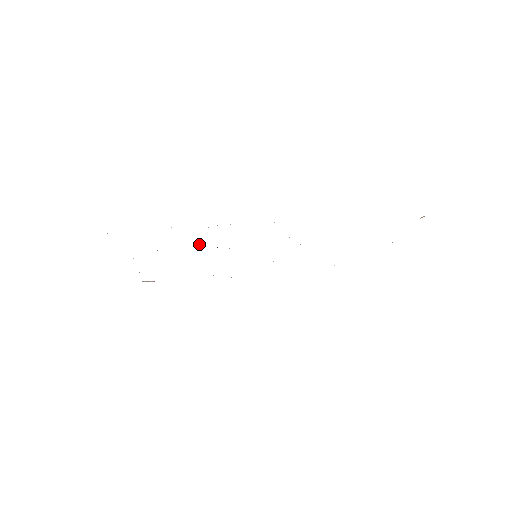
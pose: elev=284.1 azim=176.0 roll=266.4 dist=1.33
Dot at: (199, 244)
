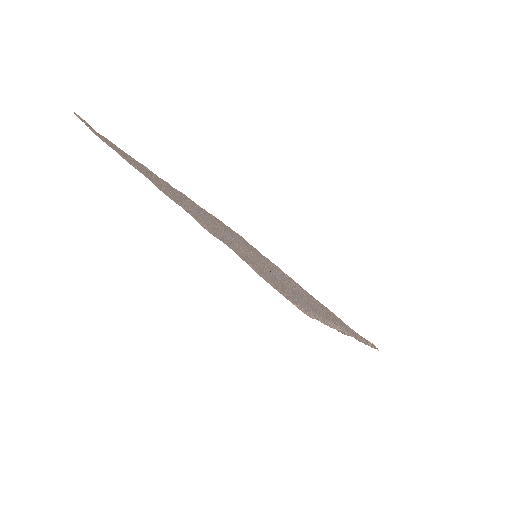
Dot at: occluded
